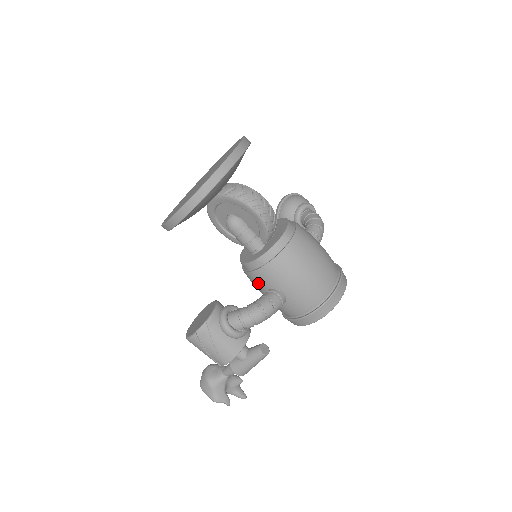
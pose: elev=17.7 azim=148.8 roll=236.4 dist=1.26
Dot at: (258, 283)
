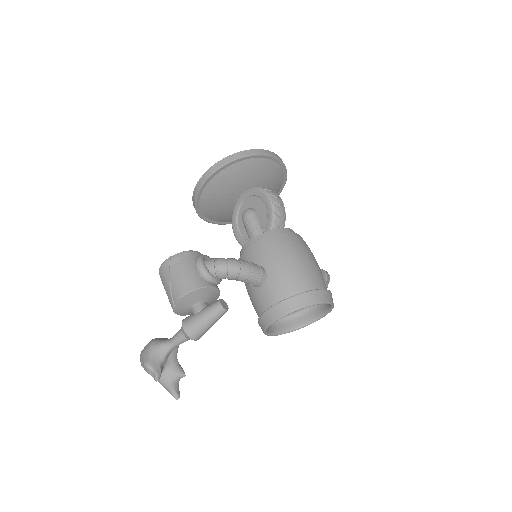
Dot at: occluded
